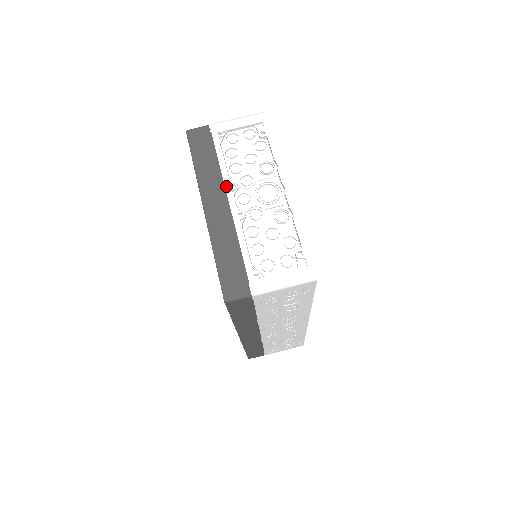
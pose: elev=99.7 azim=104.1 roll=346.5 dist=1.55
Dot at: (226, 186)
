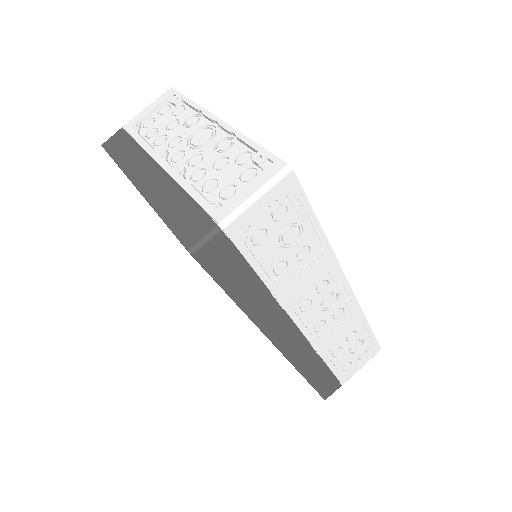
Dot at: (154, 157)
